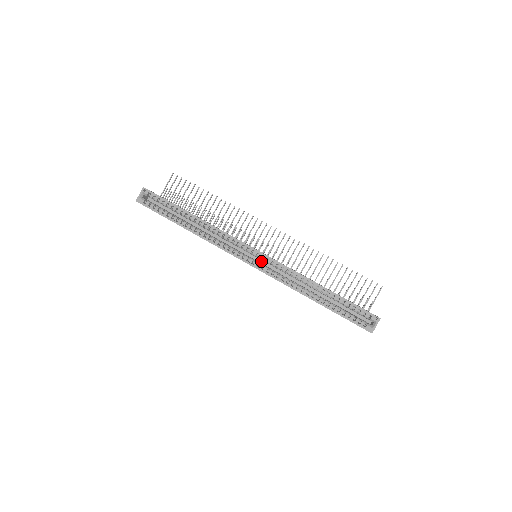
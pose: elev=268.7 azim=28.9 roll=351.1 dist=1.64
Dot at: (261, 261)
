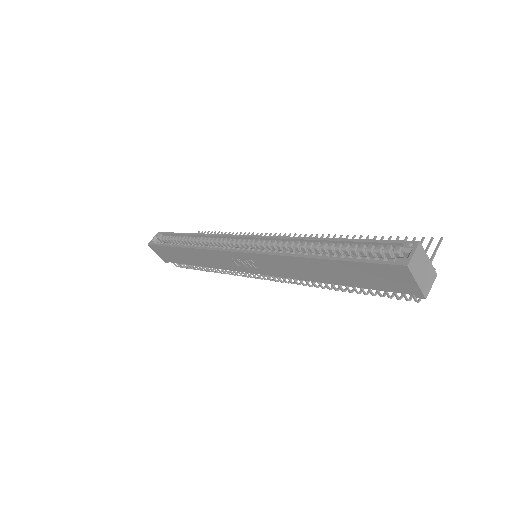
Dot at: occluded
